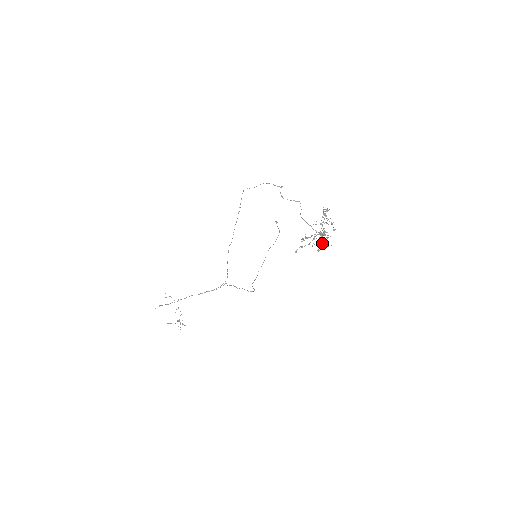
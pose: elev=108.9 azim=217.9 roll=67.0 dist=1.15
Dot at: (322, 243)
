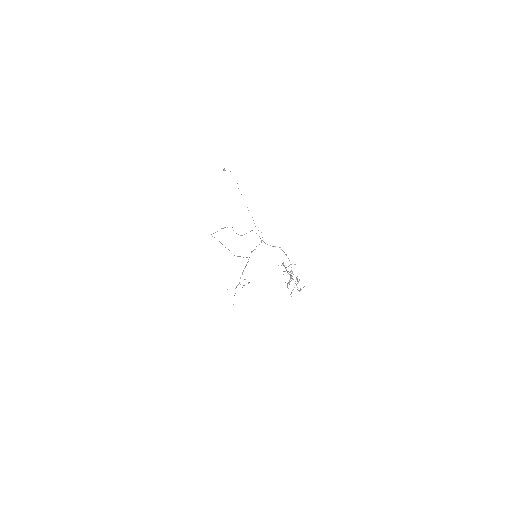
Dot at: occluded
